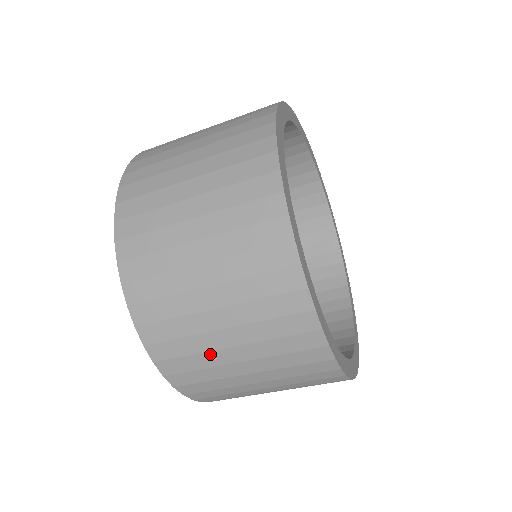
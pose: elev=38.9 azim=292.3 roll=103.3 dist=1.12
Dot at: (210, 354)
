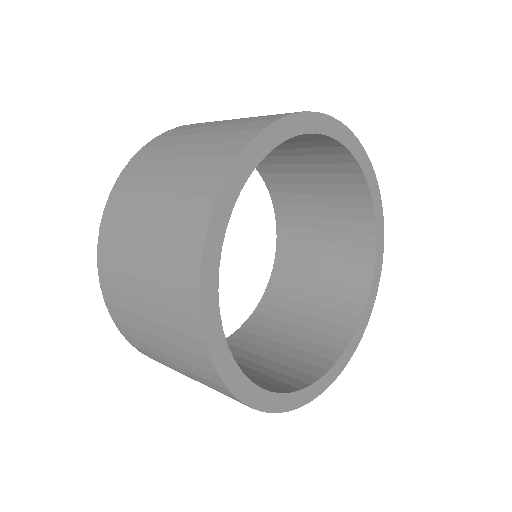
Dot at: (173, 368)
